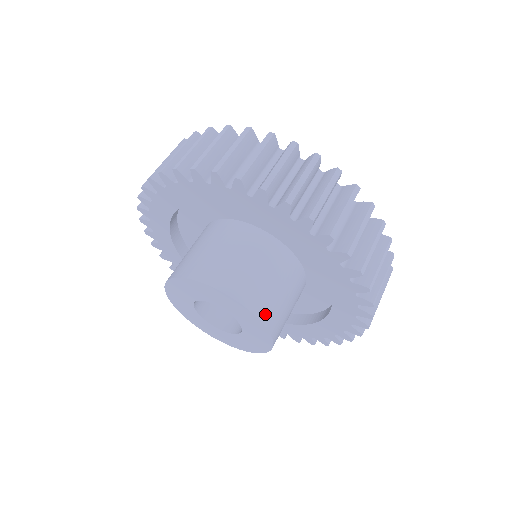
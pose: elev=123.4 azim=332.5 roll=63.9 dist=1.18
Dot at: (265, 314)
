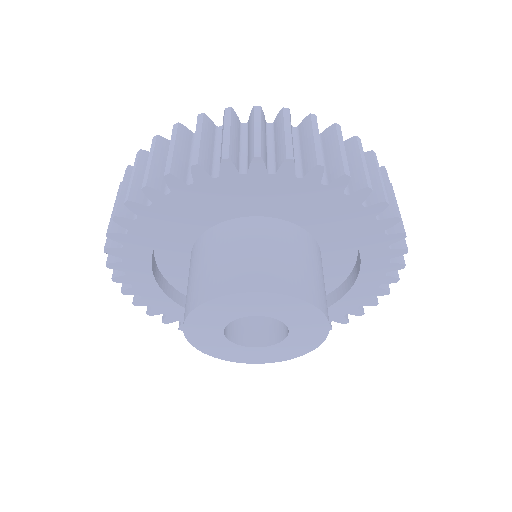
Dot at: (311, 296)
